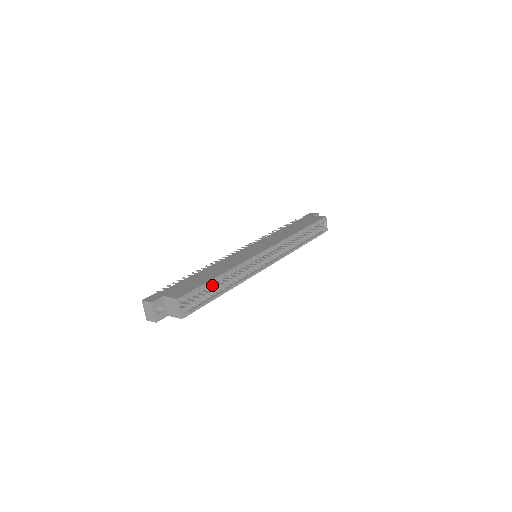
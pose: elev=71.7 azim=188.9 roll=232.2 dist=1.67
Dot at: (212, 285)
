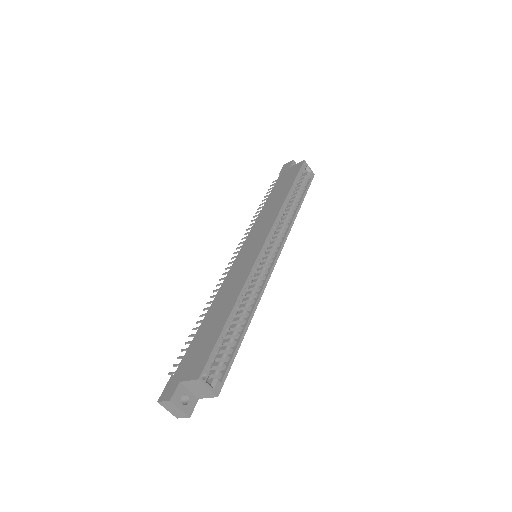
Dot at: (228, 330)
